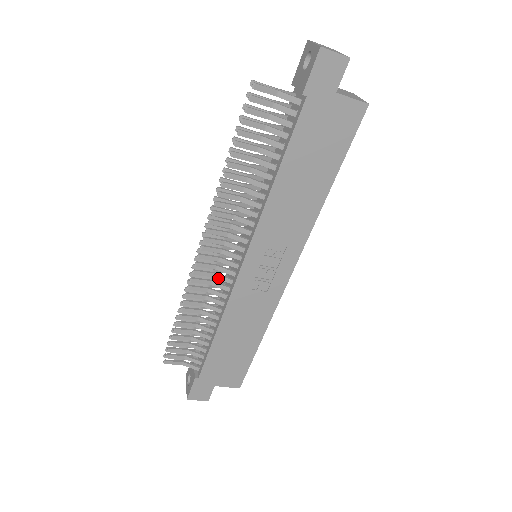
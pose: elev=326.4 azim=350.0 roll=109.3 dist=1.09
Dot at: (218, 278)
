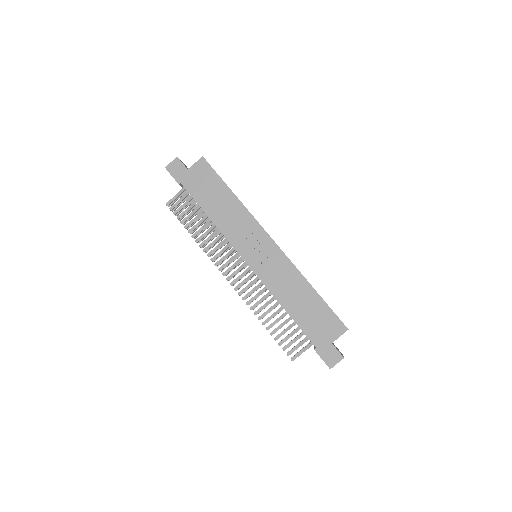
Dot at: (252, 284)
